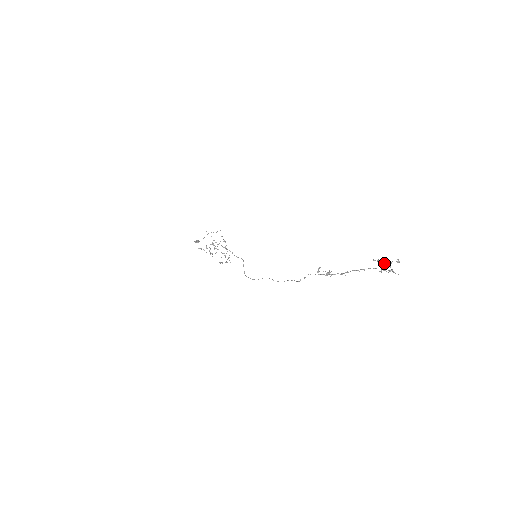
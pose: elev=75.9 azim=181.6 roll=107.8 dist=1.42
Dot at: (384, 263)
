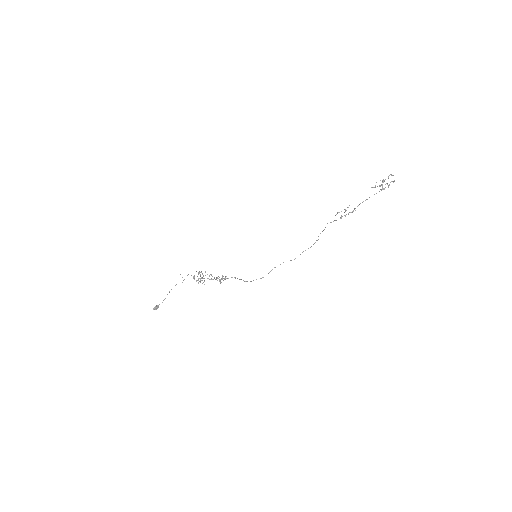
Dot at: occluded
